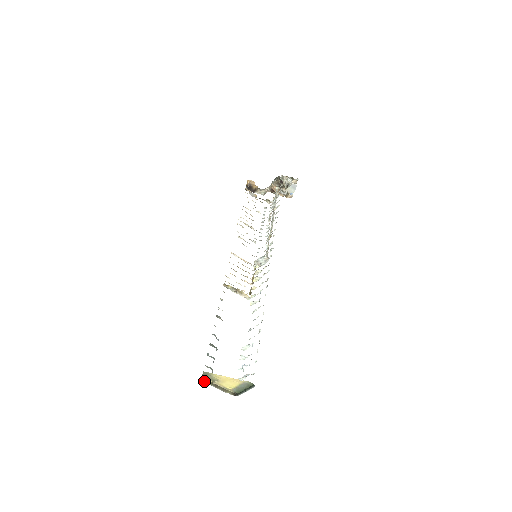
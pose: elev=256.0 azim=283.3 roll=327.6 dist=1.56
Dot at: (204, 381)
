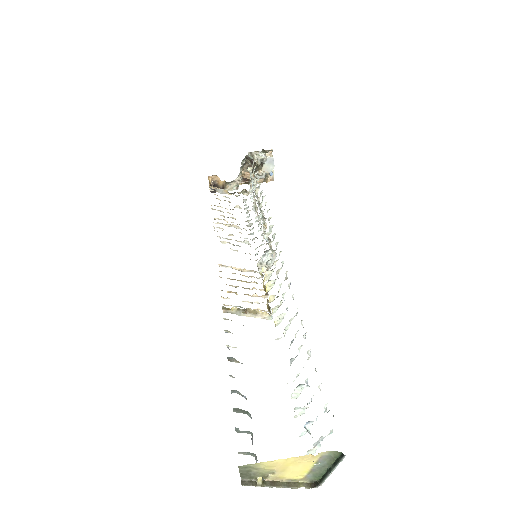
Dot at: (247, 484)
